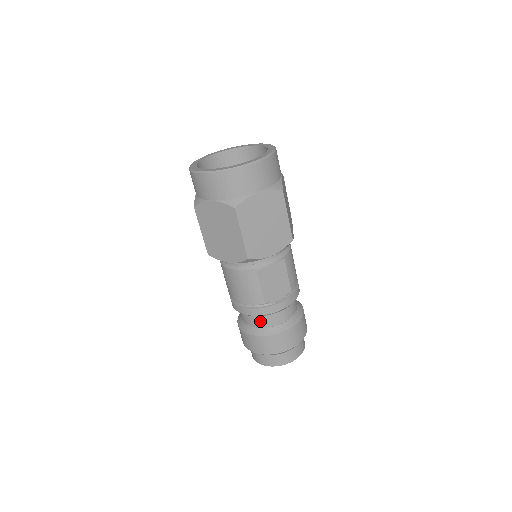
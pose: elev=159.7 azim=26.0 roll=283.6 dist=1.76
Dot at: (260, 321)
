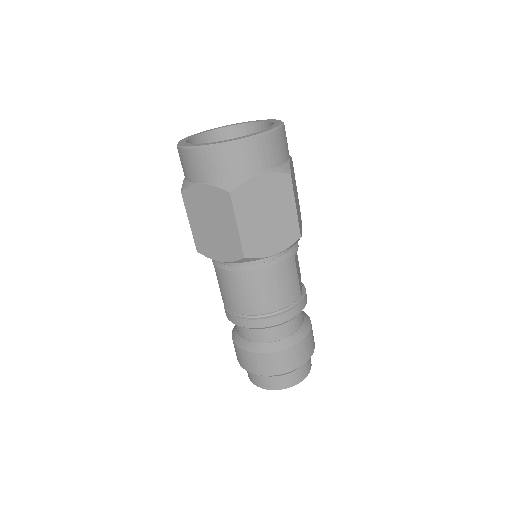
Dot at: (293, 325)
